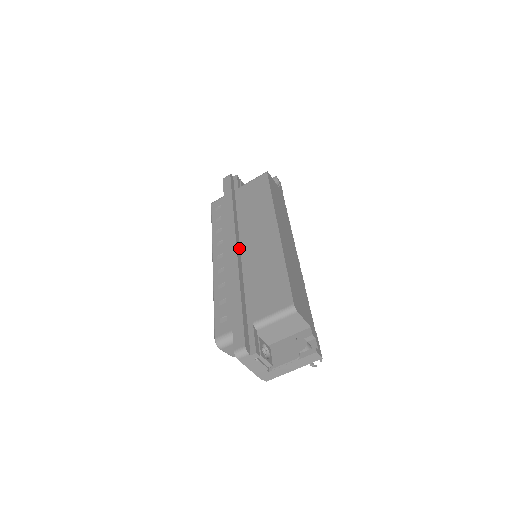
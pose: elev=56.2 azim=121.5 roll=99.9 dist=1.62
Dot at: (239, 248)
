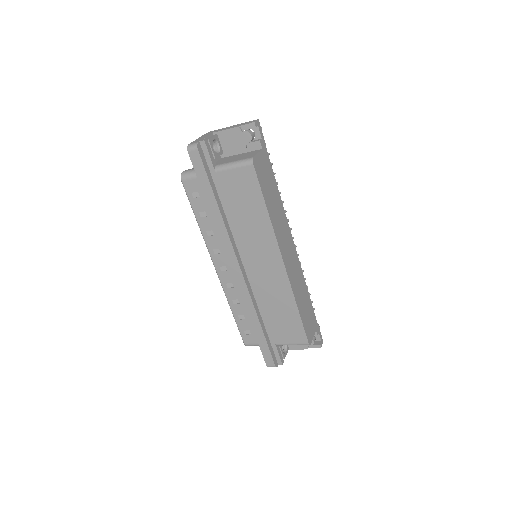
Dot at: (244, 271)
